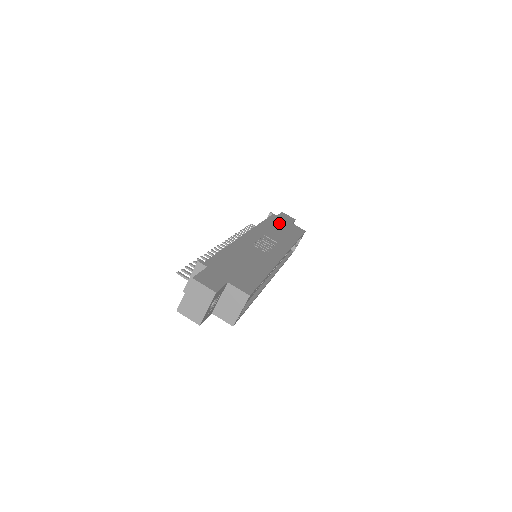
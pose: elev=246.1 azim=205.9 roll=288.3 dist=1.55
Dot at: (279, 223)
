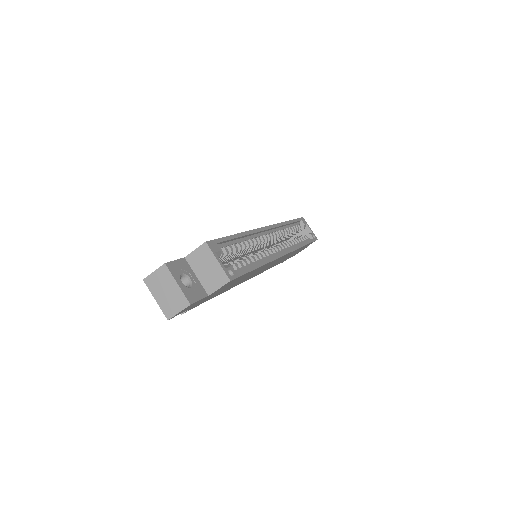
Dot at: occluded
